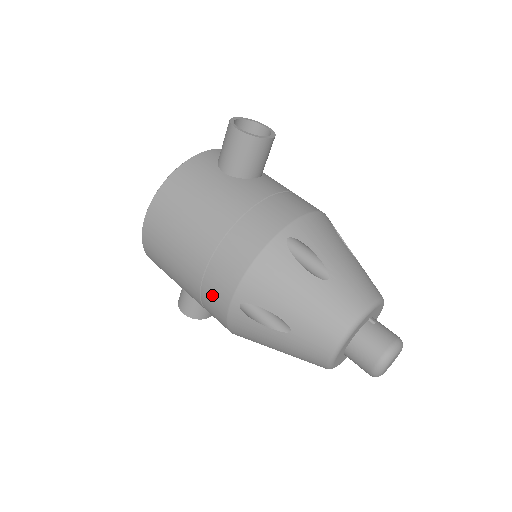
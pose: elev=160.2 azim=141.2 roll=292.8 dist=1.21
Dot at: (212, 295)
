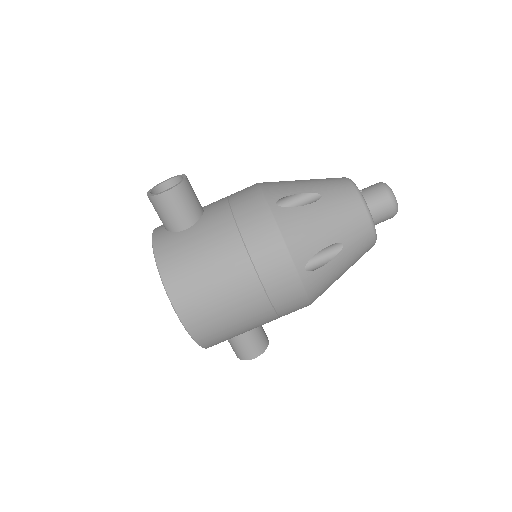
Dot at: (282, 291)
